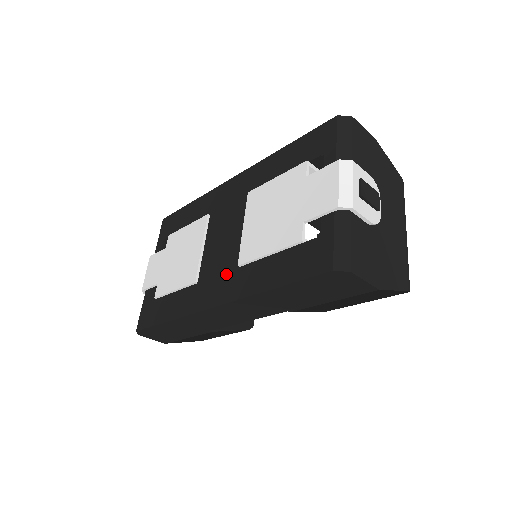
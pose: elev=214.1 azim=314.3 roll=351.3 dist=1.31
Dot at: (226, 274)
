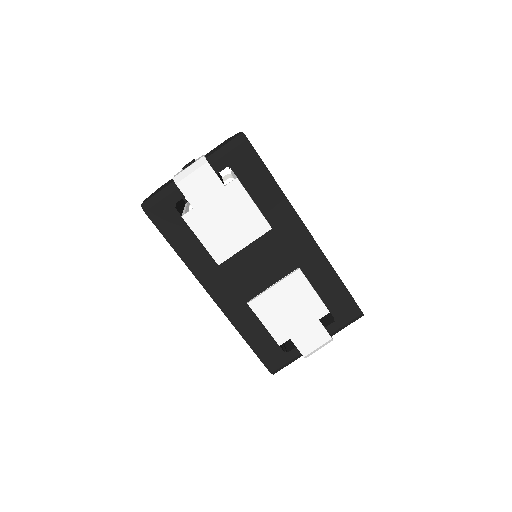
Dot at: (238, 294)
